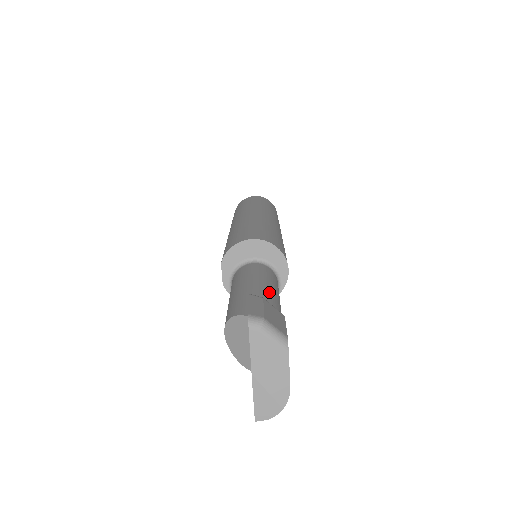
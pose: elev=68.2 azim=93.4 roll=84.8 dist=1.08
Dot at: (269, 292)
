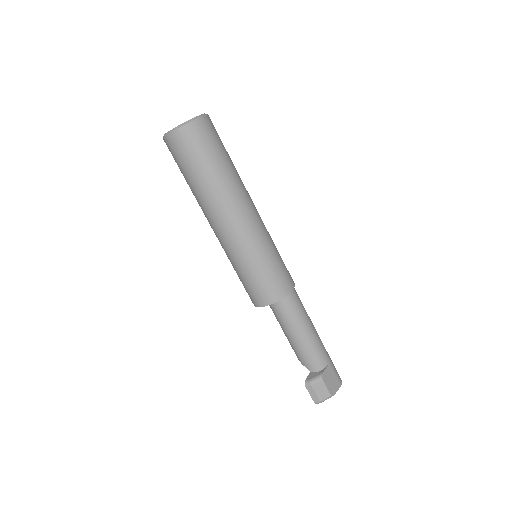
Dot at: (300, 336)
